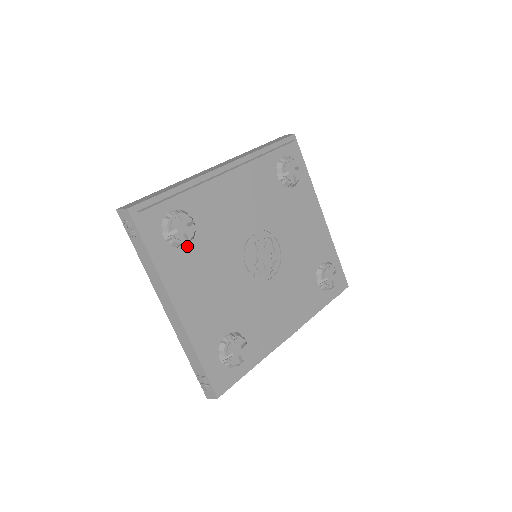
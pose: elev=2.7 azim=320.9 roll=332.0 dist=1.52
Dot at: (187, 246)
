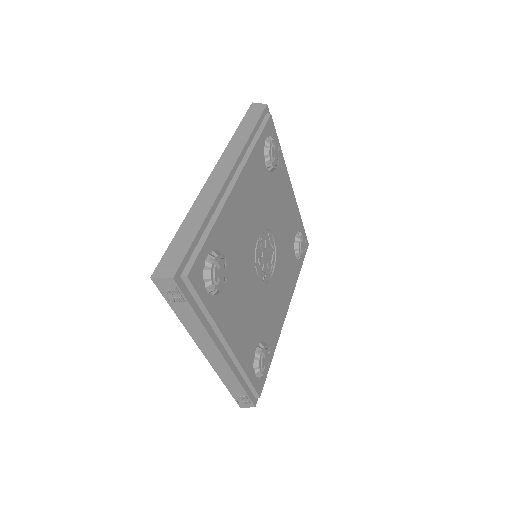
Dot at: occluded
